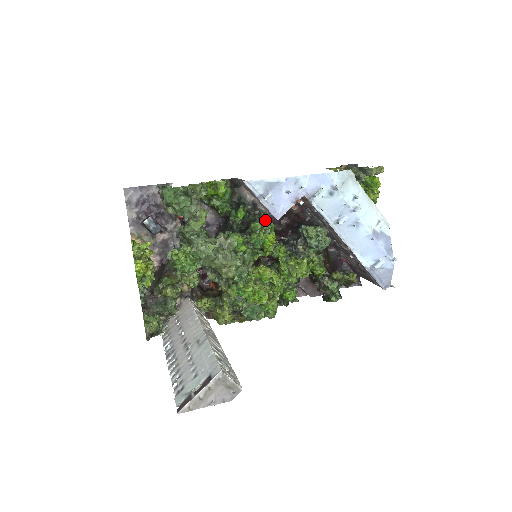
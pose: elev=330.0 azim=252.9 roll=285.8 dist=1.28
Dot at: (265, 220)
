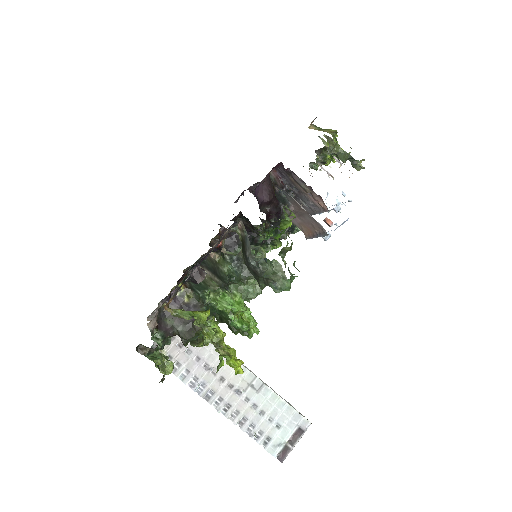
Dot at: occluded
